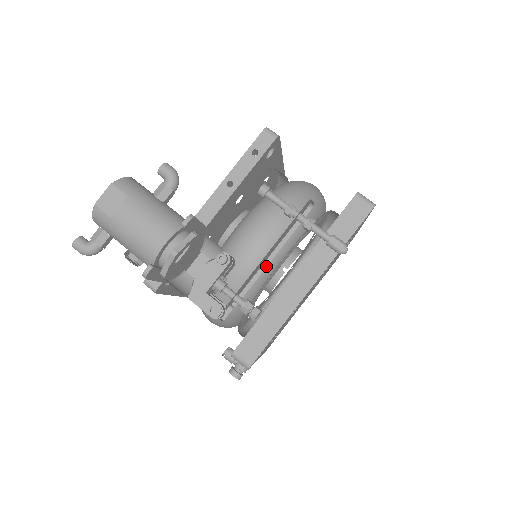
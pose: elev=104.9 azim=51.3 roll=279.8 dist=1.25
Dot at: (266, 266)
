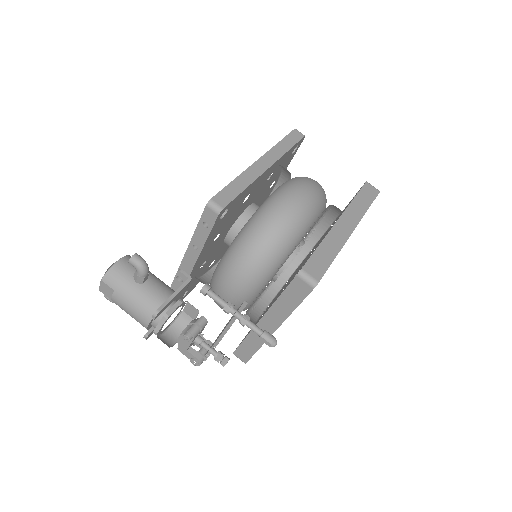
Dot at: occluded
